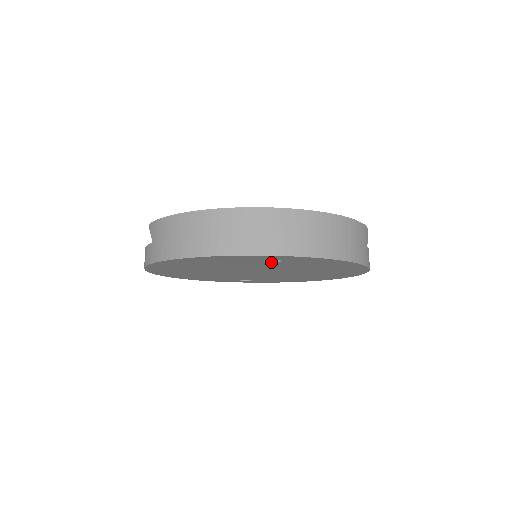
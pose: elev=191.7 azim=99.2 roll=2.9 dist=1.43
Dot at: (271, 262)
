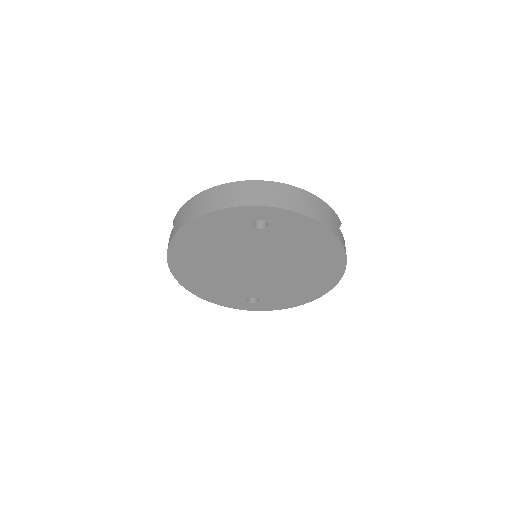
Dot at: (260, 229)
